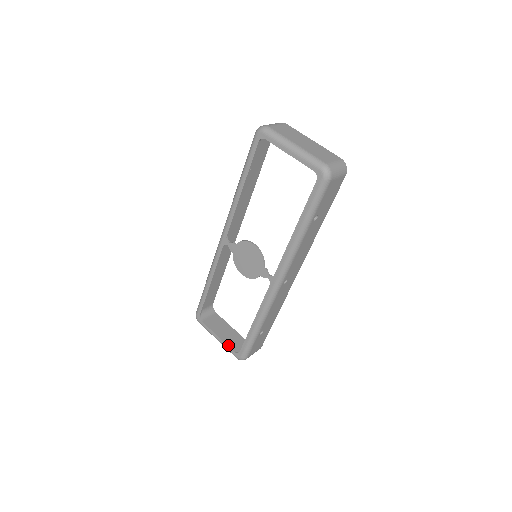
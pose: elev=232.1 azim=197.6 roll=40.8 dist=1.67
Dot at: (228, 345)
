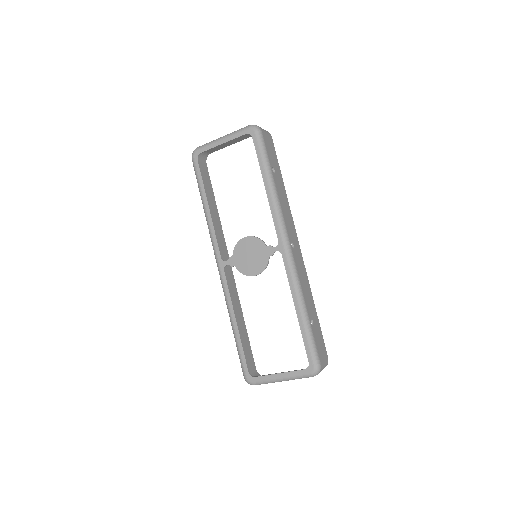
Dot at: (294, 370)
